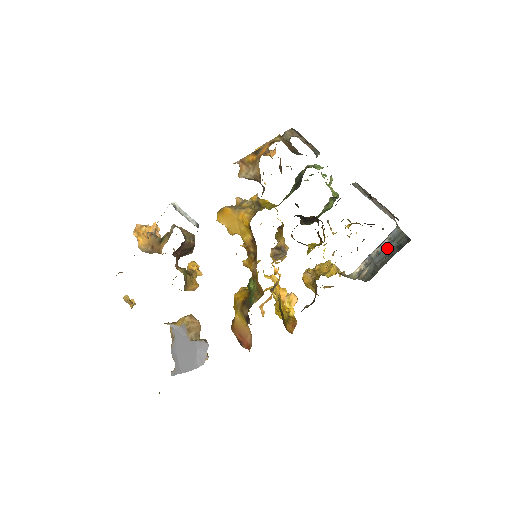
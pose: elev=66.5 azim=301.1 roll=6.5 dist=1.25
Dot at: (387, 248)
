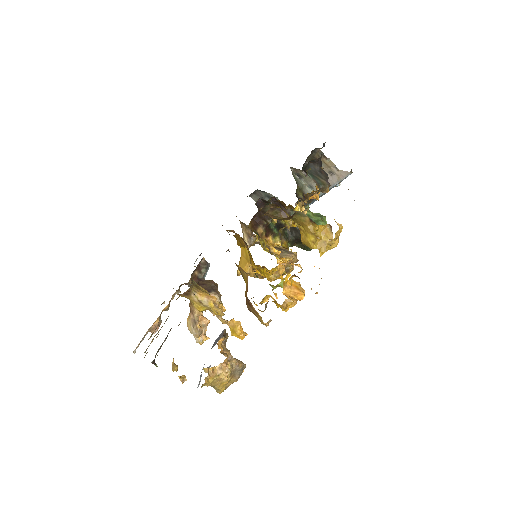
Dot at: occluded
